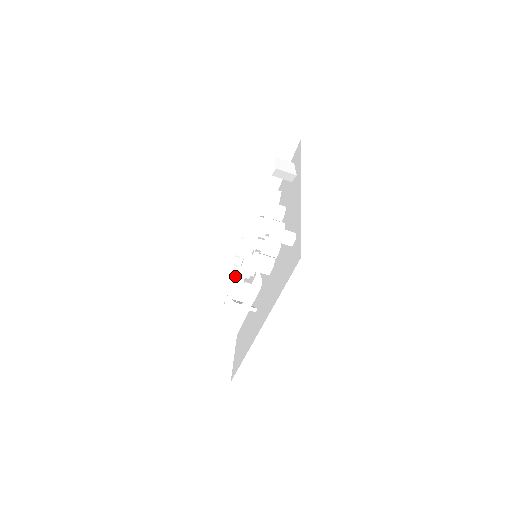
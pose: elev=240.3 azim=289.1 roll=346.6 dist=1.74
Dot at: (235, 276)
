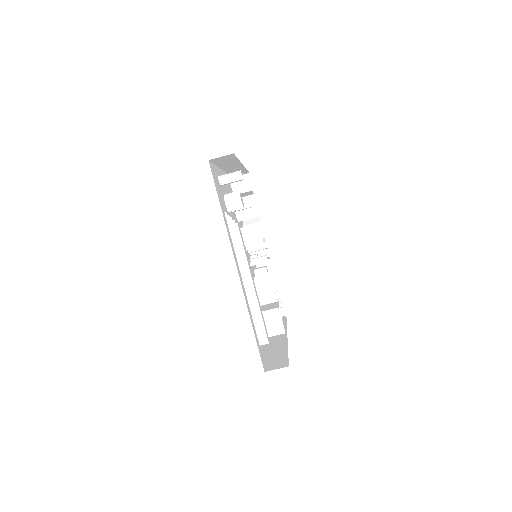
Dot at: occluded
